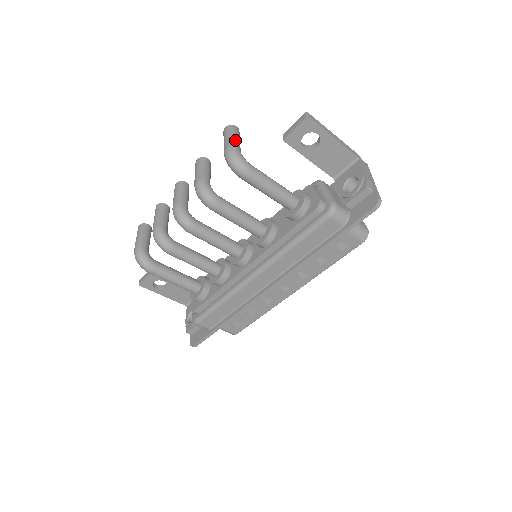
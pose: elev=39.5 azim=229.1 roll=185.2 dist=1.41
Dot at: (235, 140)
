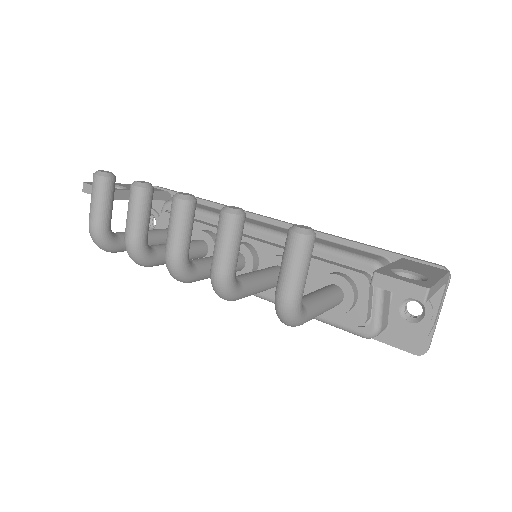
Dot at: (302, 282)
